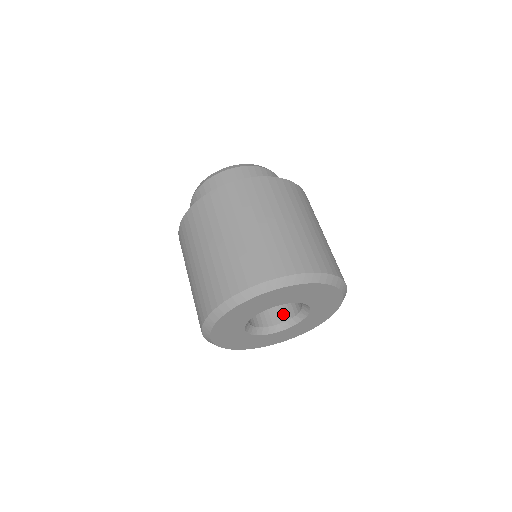
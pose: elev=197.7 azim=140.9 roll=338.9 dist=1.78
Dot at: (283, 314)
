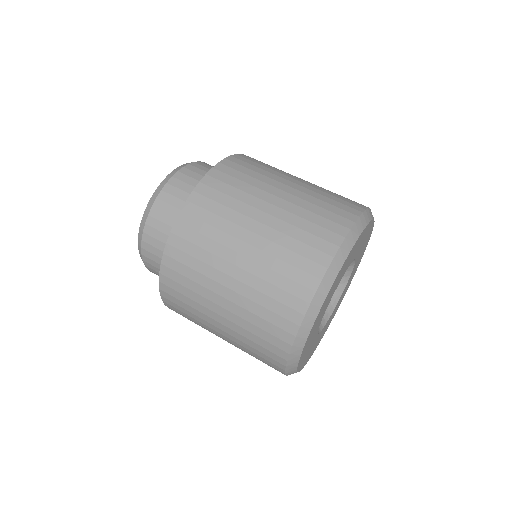
Dot at: occluded
